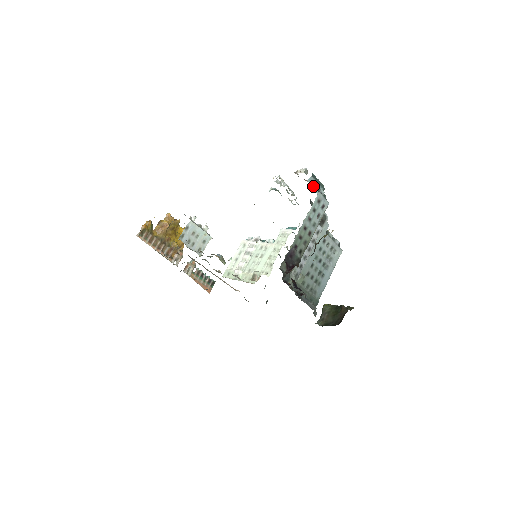
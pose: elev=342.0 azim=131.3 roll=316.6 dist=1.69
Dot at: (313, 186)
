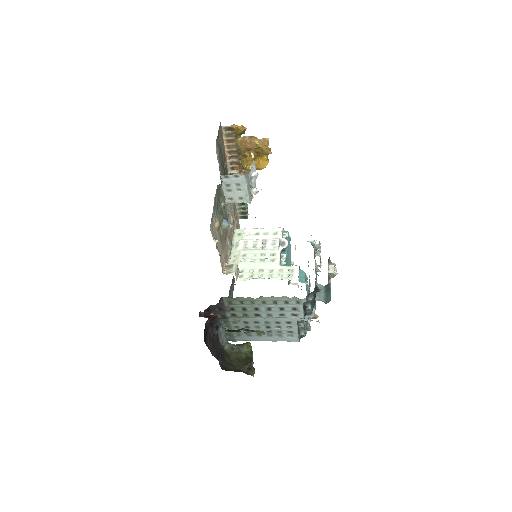
Dot at: (317, 292)
